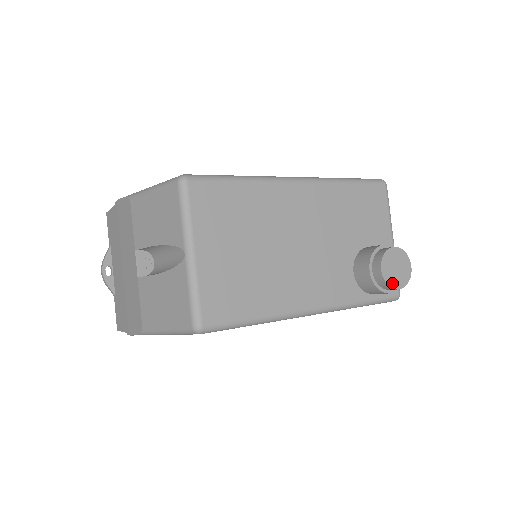
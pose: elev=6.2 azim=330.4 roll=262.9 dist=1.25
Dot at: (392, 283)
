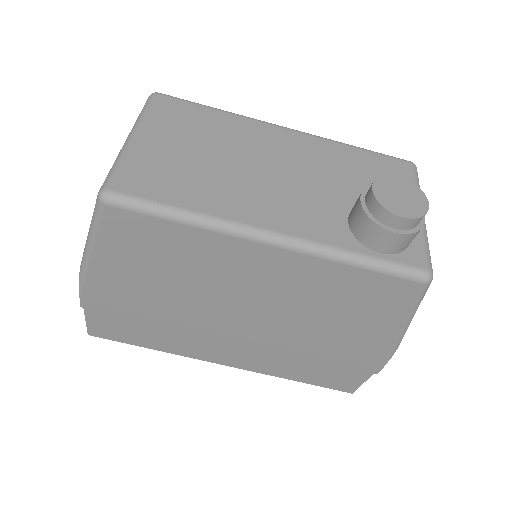
Dot at: (390, 207)
